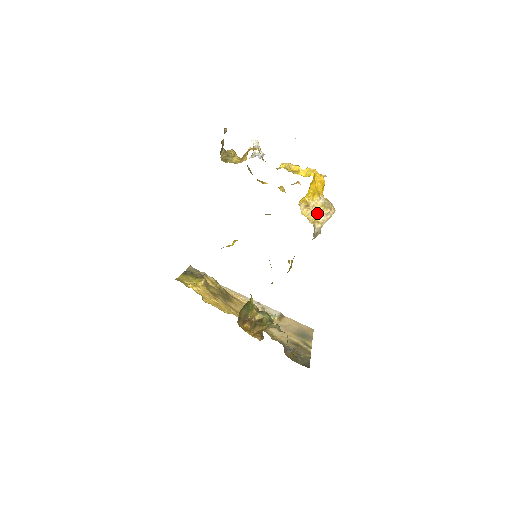
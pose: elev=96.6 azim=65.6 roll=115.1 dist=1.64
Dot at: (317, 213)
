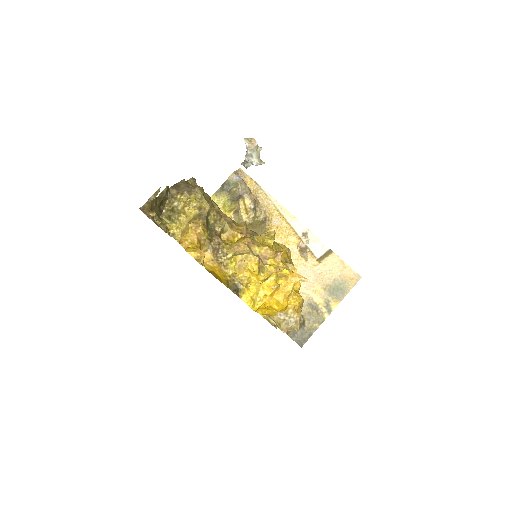
Dot at: (274, 321)
